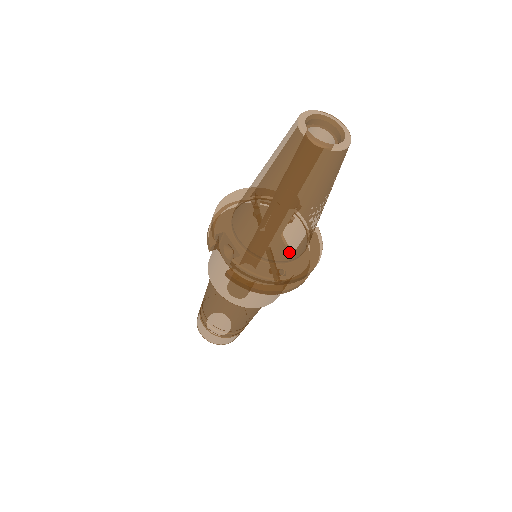
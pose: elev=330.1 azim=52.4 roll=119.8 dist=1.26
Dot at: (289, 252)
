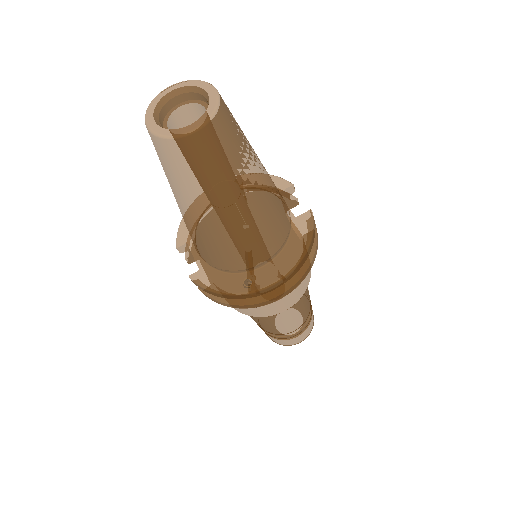
Dot at: (244, 259)
